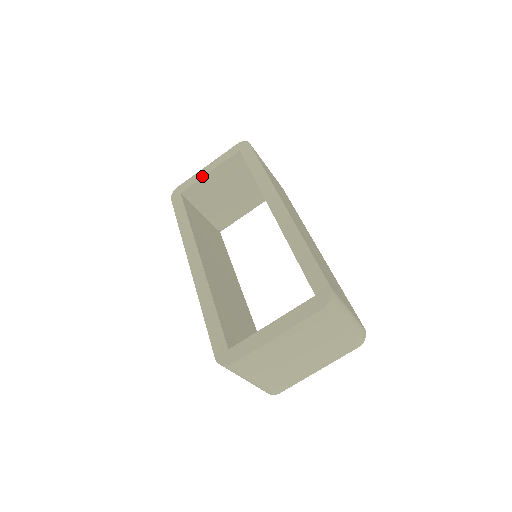
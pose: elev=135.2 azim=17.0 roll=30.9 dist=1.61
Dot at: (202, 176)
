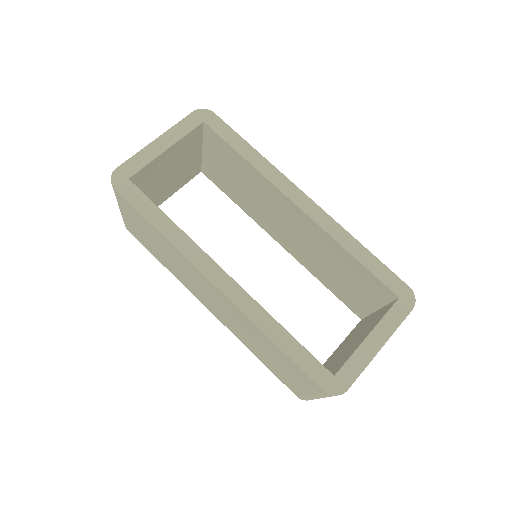
Dot at: (157, 154)
